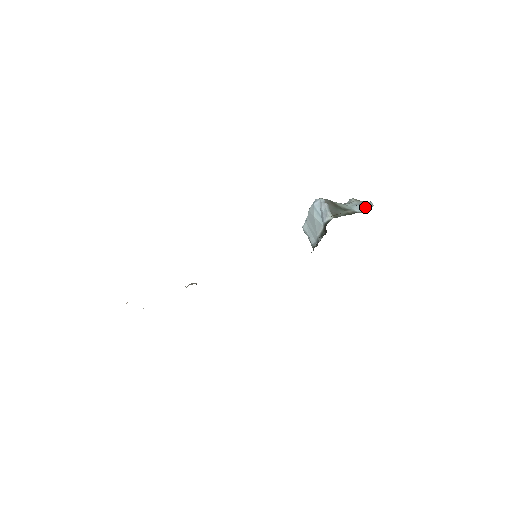
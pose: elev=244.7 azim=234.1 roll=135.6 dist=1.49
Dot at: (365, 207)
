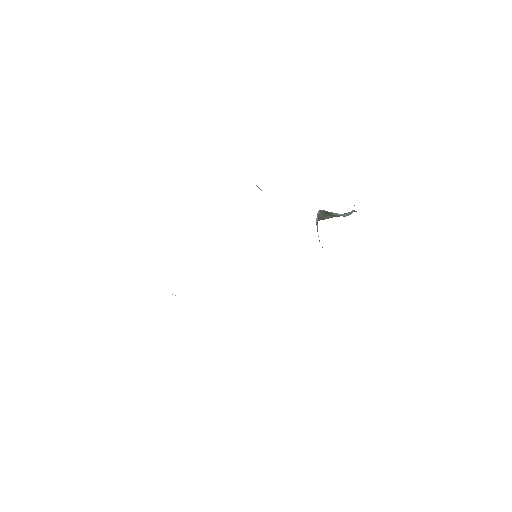
Dot at: (353, 211)
